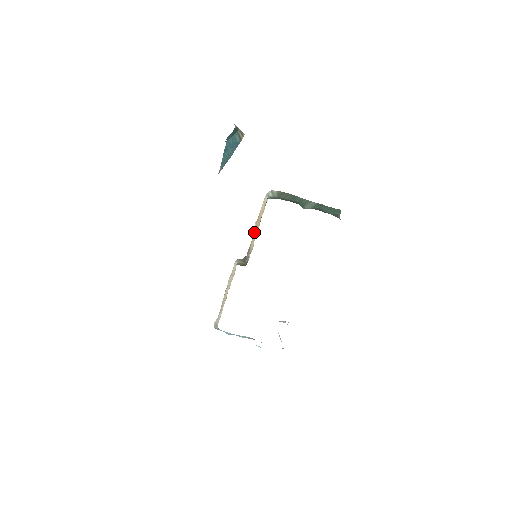
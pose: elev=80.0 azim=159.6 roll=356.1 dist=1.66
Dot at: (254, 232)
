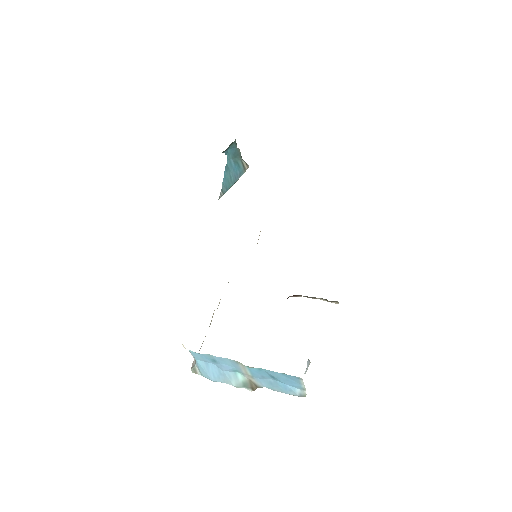
Dot at: occluded
